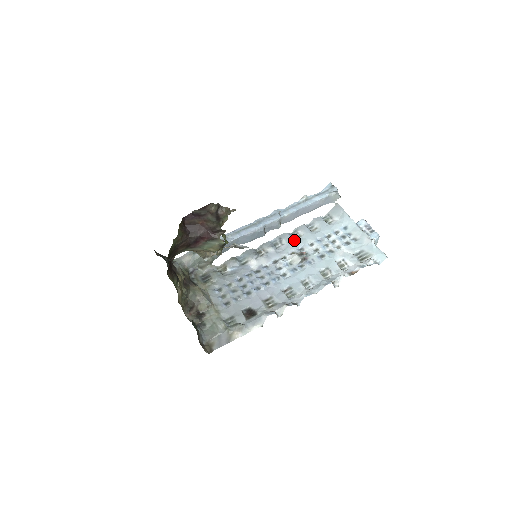
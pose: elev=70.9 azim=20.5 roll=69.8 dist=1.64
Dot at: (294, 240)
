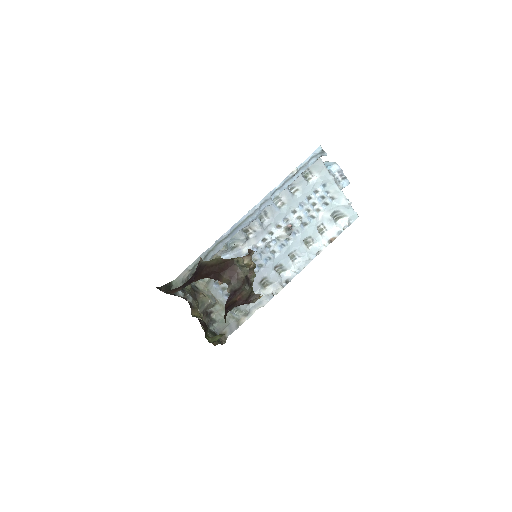
Dot at: (279, 211)
